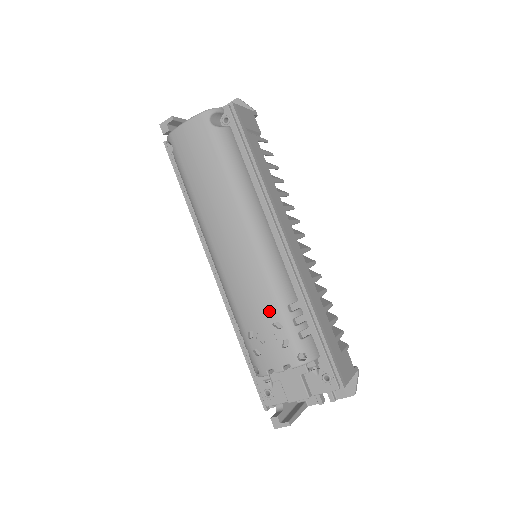
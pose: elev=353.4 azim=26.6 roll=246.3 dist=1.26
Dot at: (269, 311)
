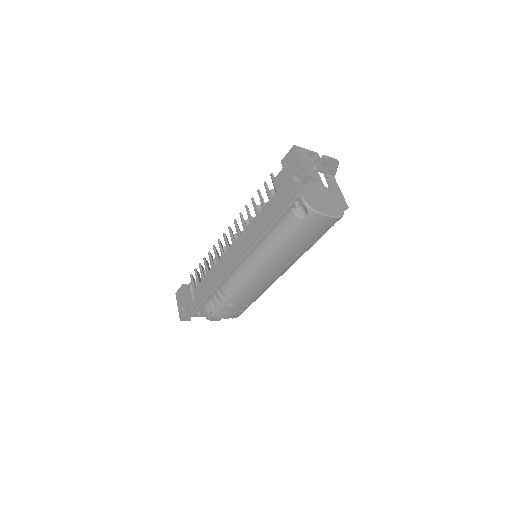
Dot at: (251, 301)
